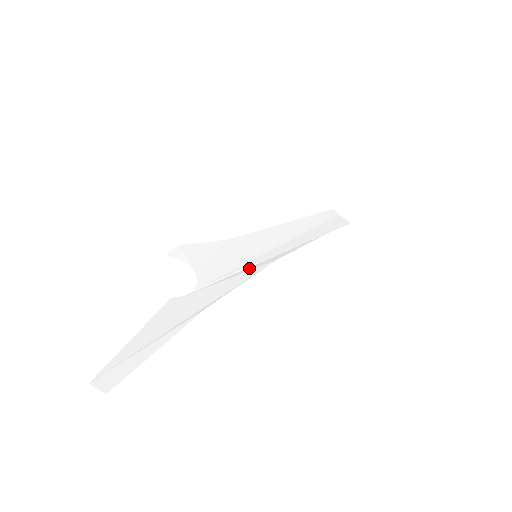
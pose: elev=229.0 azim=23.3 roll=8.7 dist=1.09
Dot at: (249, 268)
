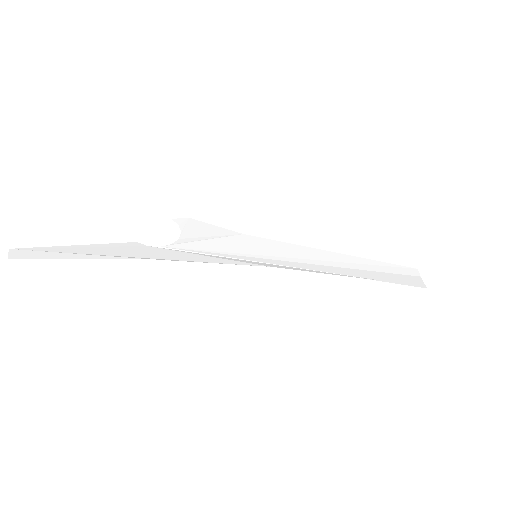
Dot at: (235, 259)
